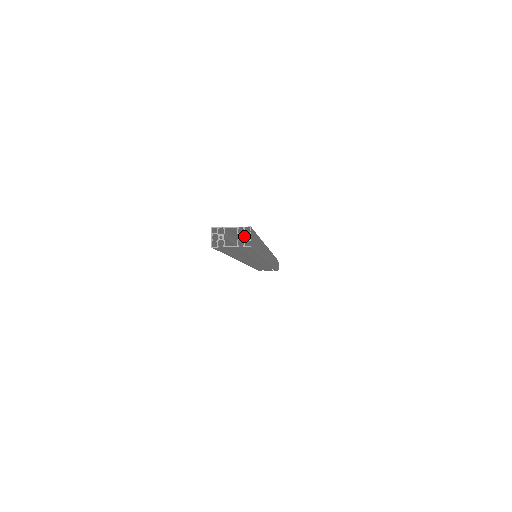
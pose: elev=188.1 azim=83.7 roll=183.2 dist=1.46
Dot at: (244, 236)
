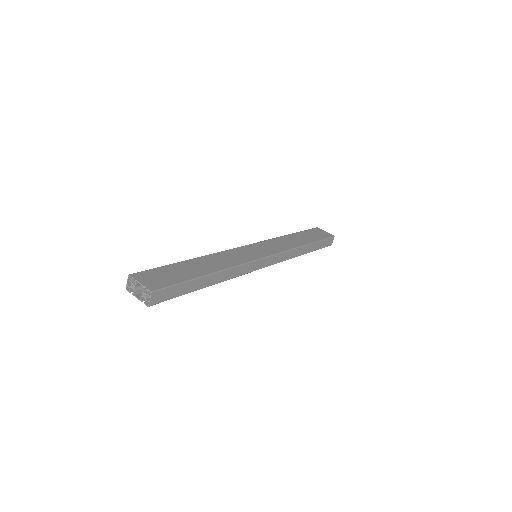
Dot at: (147, 295)
